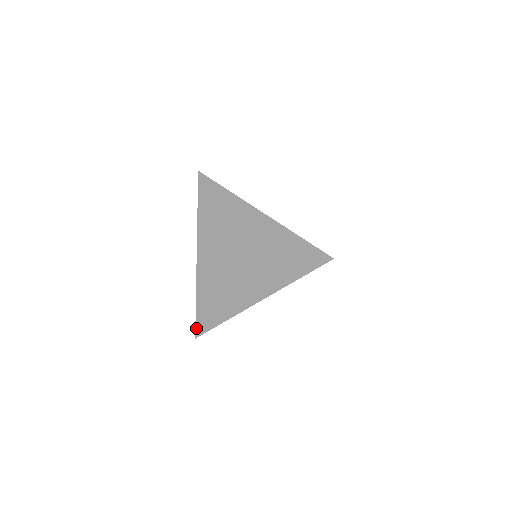
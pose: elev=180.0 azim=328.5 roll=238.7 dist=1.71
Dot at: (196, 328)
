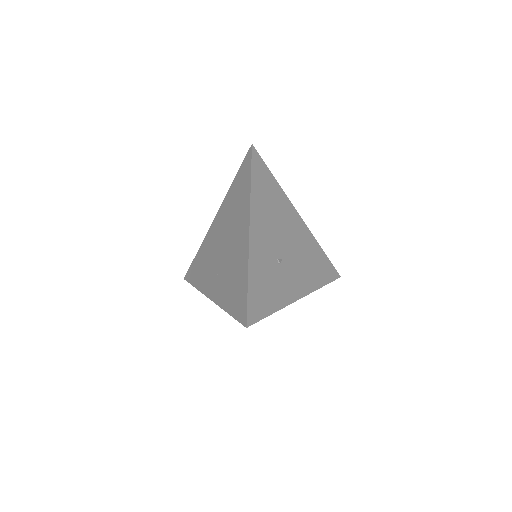
Dot at: (241, 322)
